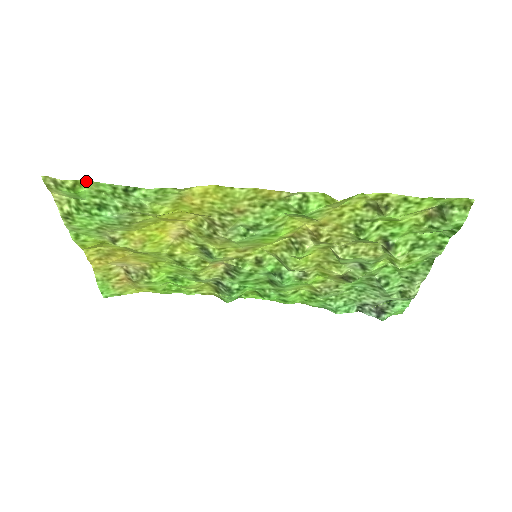
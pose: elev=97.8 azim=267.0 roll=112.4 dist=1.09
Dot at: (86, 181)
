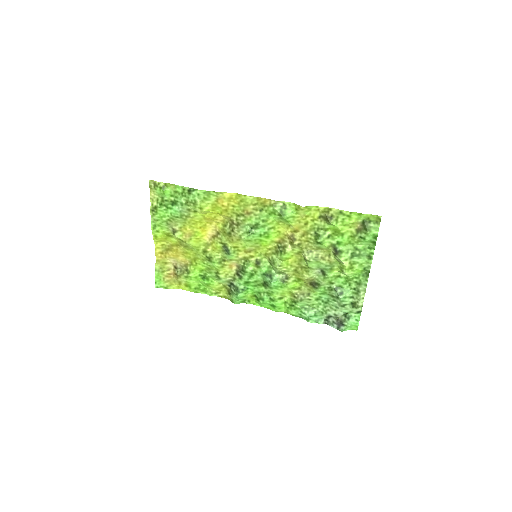
Dot at: (171, 184)
